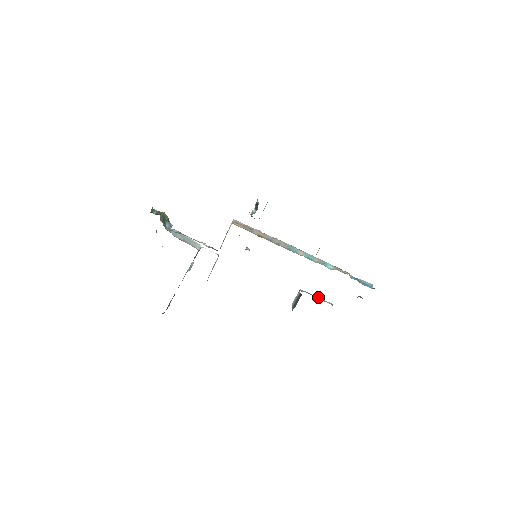
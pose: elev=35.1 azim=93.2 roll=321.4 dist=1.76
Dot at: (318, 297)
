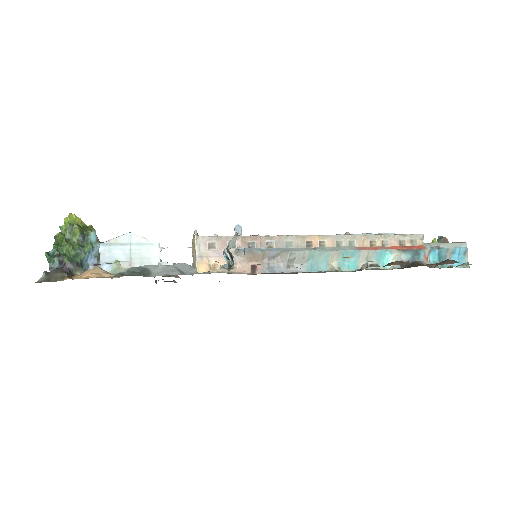
Dot at: (371, 234)
